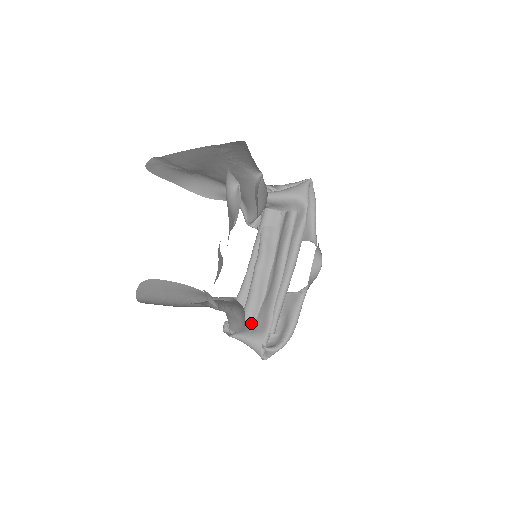
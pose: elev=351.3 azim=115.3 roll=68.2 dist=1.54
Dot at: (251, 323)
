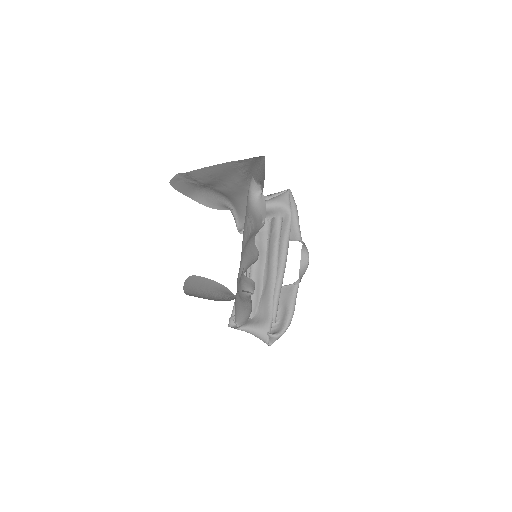
Dot at: (253, 316)
